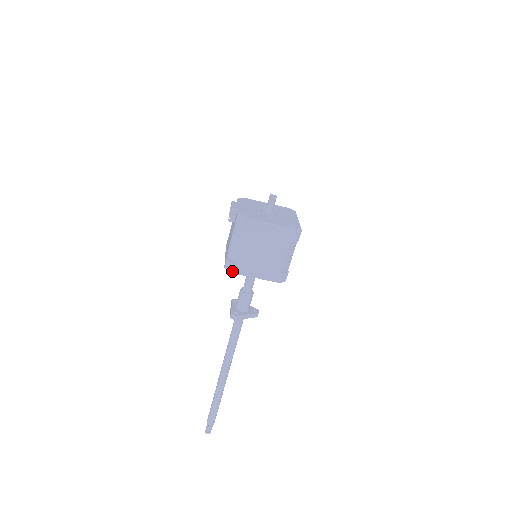
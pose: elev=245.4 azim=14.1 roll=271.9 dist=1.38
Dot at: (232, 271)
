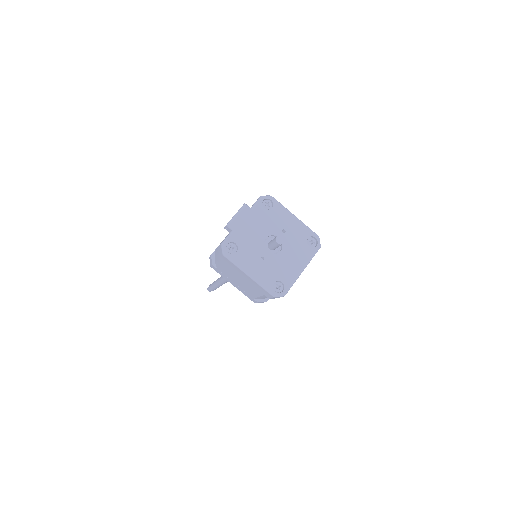
Dot at: (212, 267)
